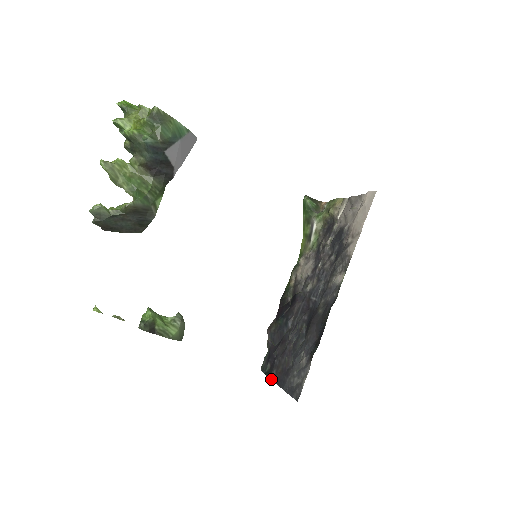
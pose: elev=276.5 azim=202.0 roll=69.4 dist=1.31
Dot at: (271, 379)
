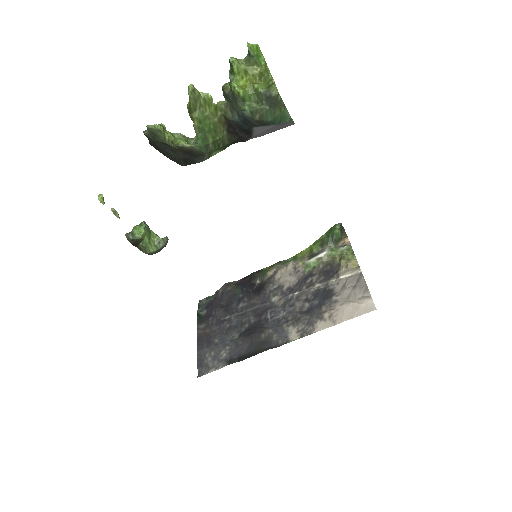
Dot at: (197, 328)
